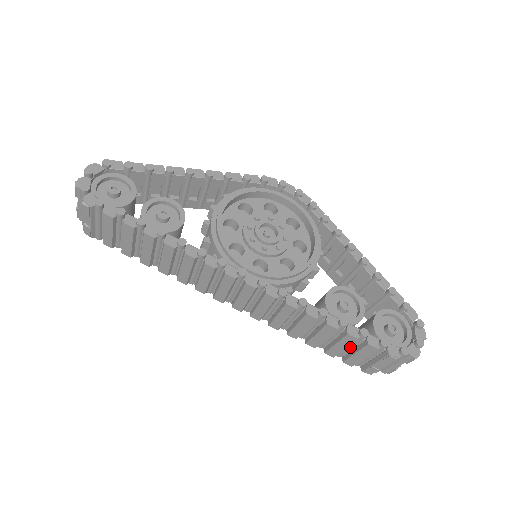
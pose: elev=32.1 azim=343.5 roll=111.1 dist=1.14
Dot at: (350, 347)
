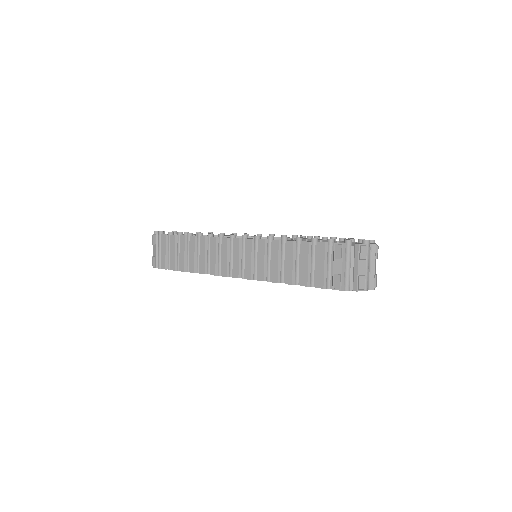
Dot at: (313, 263)
